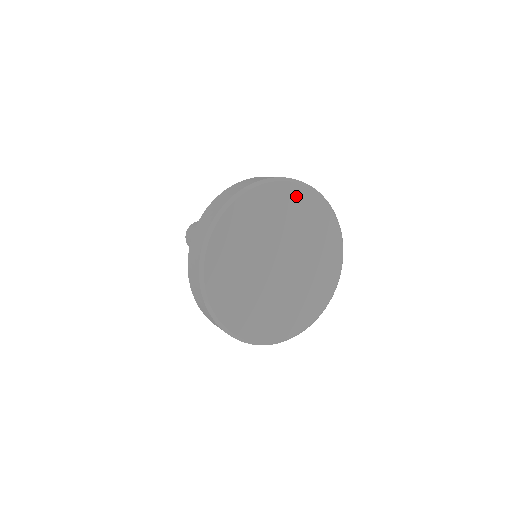
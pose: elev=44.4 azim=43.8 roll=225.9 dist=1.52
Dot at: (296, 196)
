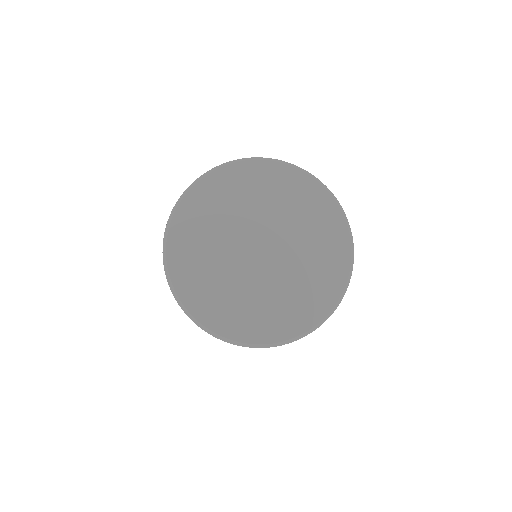
Dot at: (321, 204)
